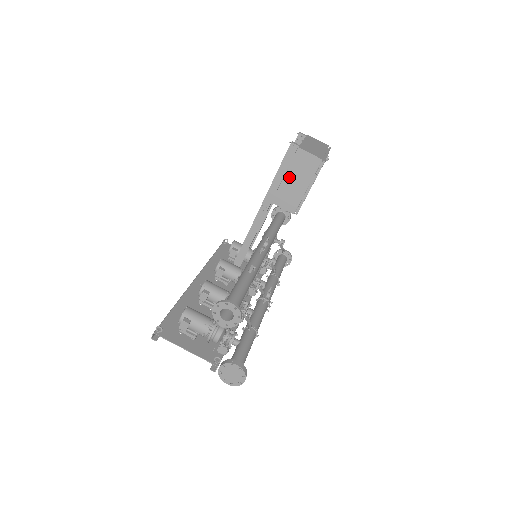
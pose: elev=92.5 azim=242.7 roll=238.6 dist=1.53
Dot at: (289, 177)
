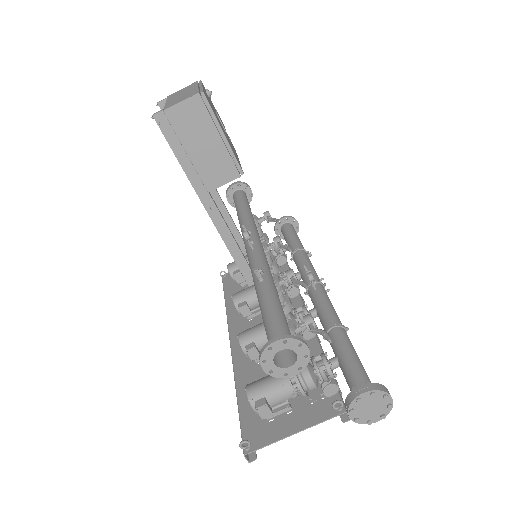
Dot at: (192, 149)
